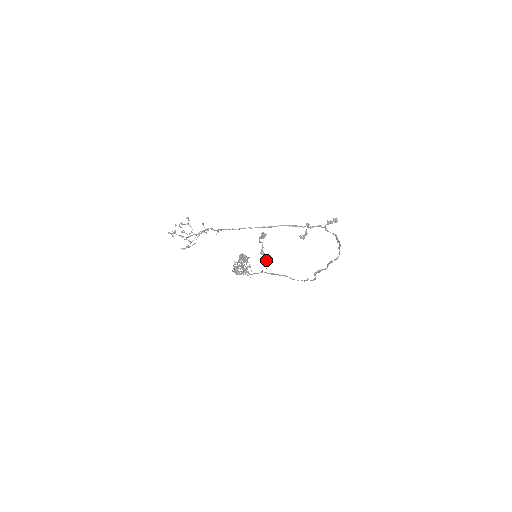
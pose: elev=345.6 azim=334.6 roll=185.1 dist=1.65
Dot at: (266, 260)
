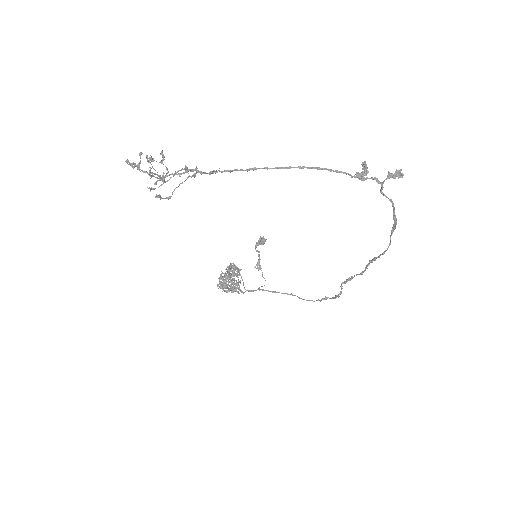
Dot at: (263, 277)
